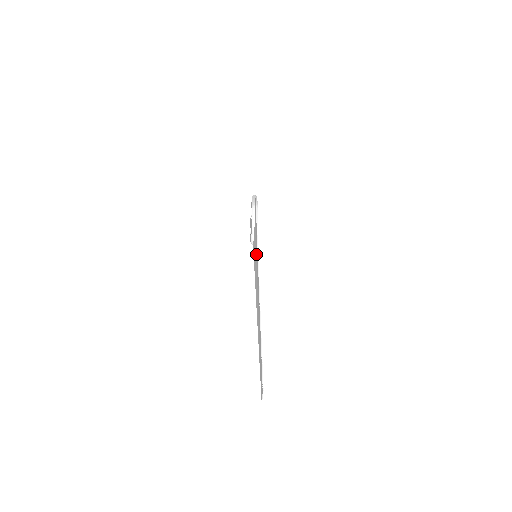
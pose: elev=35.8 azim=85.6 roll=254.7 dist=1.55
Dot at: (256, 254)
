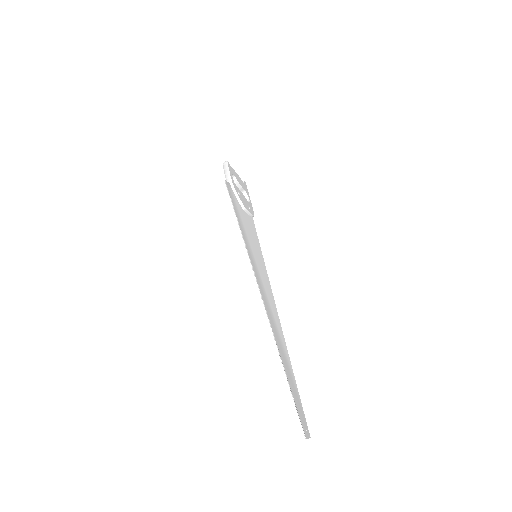
Dot at: (254, 261)
